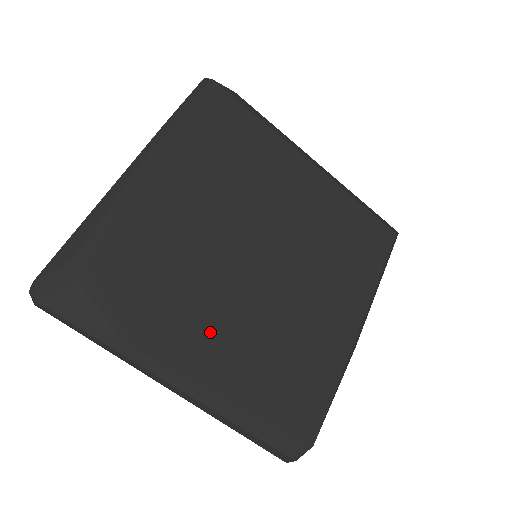
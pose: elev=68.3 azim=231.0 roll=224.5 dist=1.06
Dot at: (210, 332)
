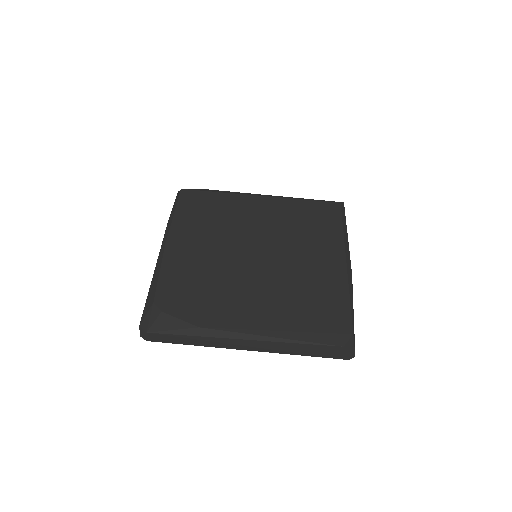
Dot at: (249, 303)
